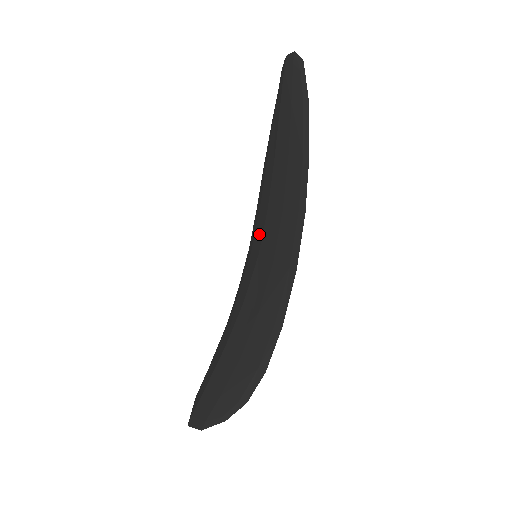
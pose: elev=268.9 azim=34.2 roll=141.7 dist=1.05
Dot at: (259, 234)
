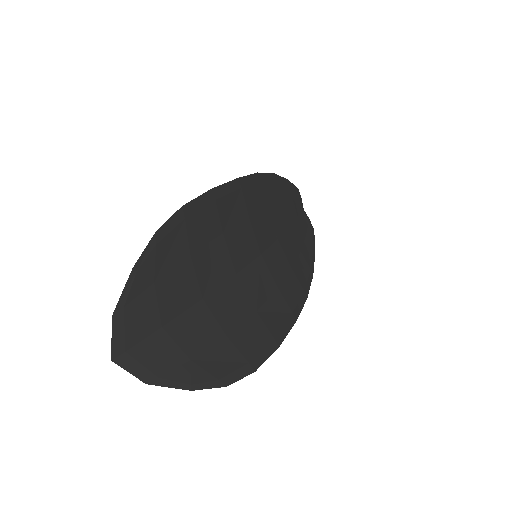
Dot at: occluded
